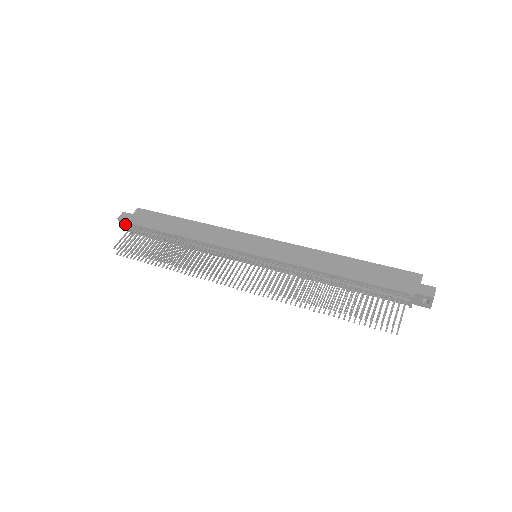
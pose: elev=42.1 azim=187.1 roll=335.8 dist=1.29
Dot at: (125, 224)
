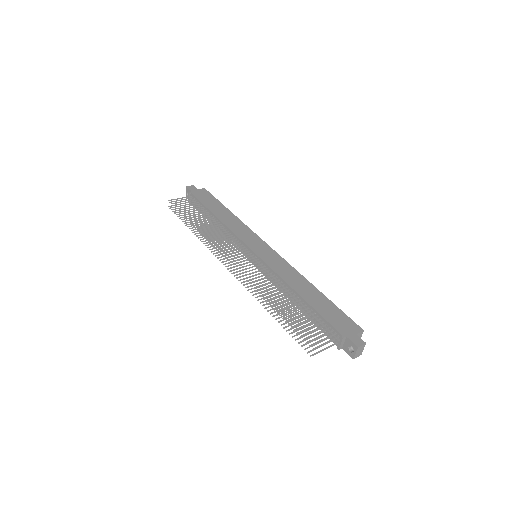
Dot at: occluded
